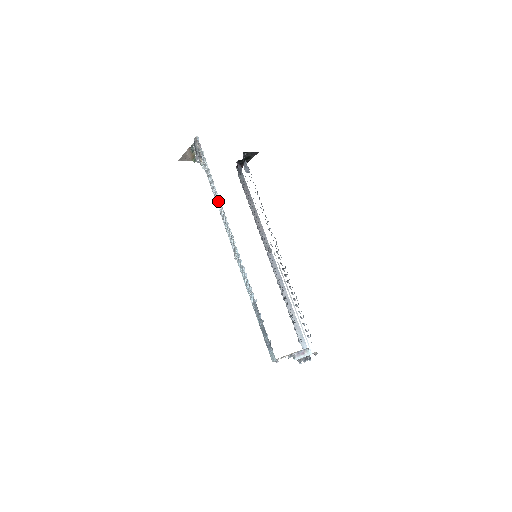
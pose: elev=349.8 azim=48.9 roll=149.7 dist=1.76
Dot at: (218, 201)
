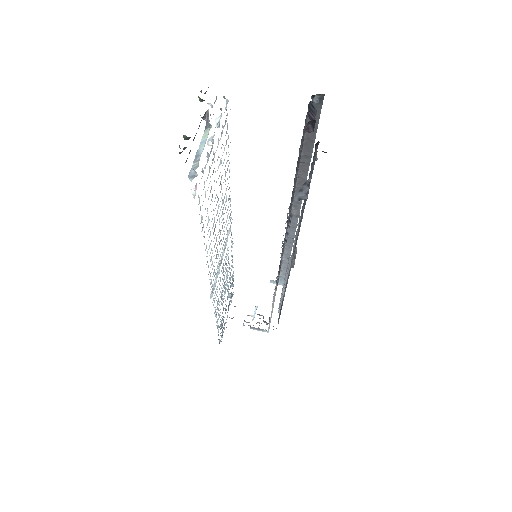
Dot at: occluded
